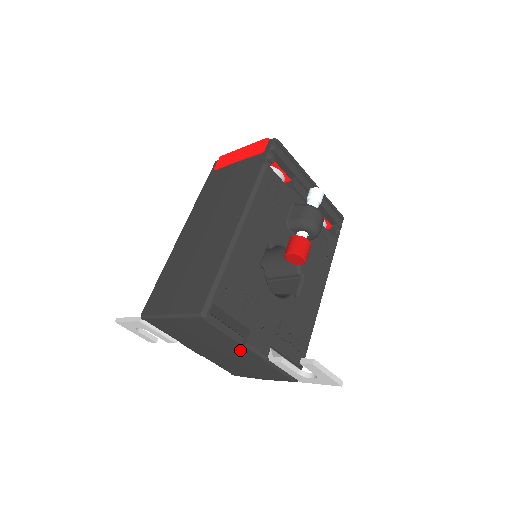
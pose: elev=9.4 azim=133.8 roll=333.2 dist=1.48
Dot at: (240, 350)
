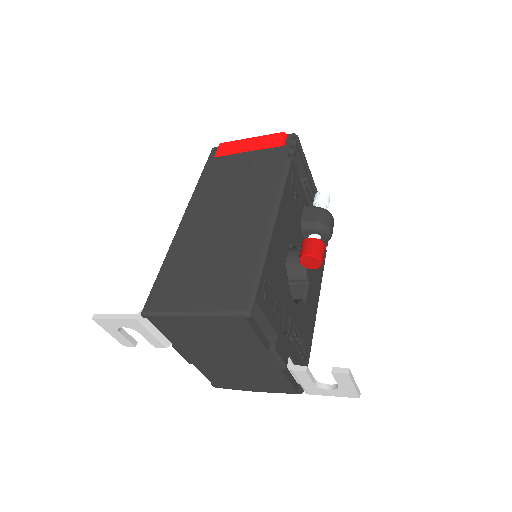
Dot at: (260, 357)
